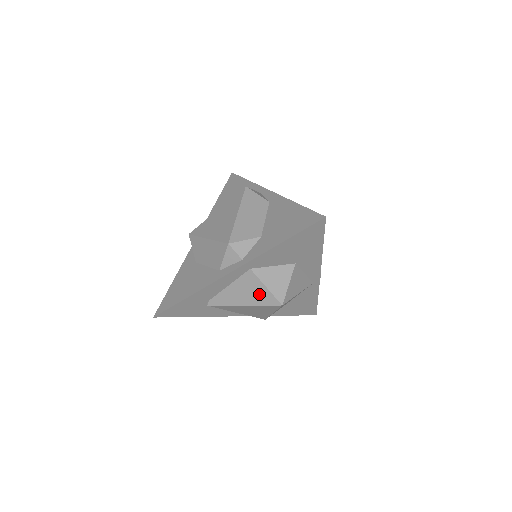
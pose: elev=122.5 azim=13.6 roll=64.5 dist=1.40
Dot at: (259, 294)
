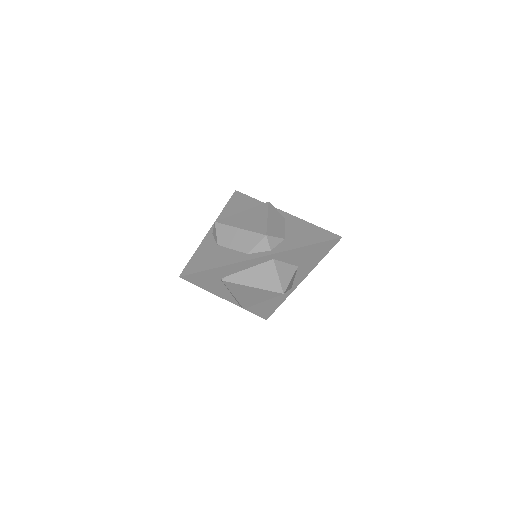
Dot at: (270, 281)
